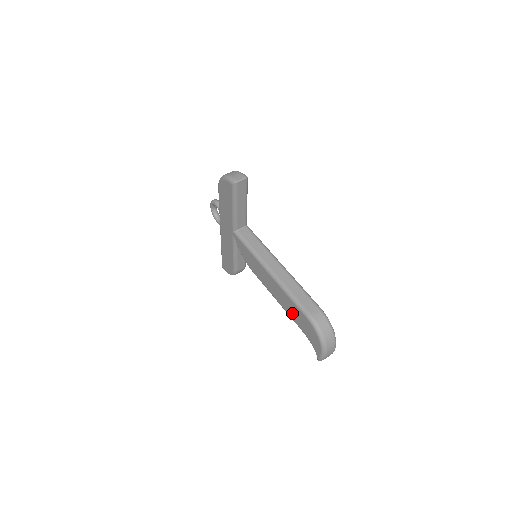
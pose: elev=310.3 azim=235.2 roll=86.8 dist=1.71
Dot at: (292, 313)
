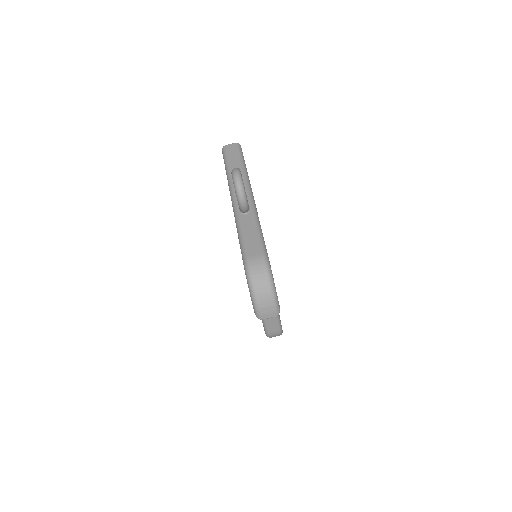
Dot at: occluded
